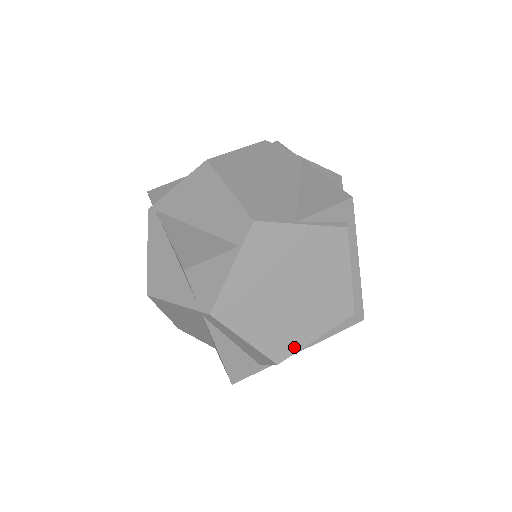
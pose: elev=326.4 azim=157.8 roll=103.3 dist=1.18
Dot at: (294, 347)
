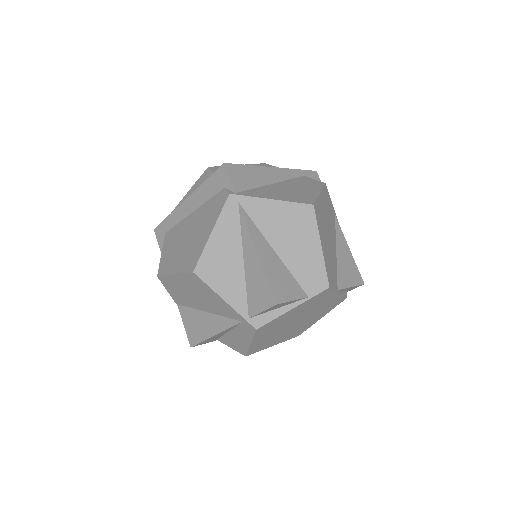
Dot at: (262, 349)
